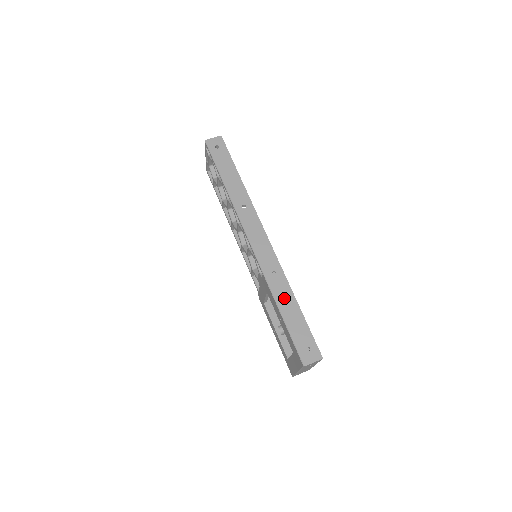
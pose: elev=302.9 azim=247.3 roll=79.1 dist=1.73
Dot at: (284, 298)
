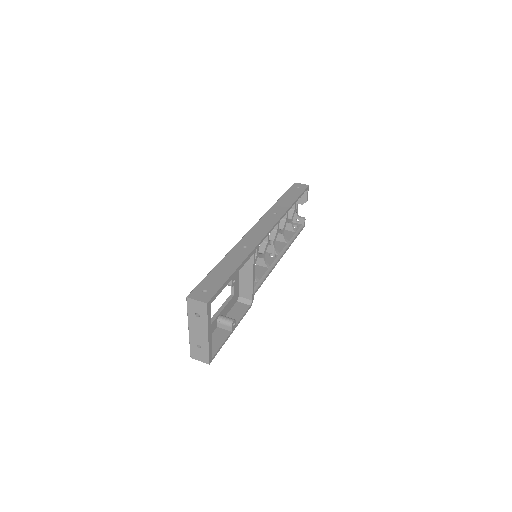
Dot at: (232, 260)
